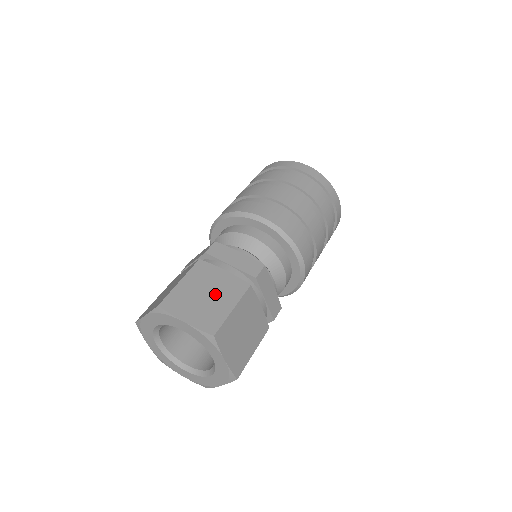
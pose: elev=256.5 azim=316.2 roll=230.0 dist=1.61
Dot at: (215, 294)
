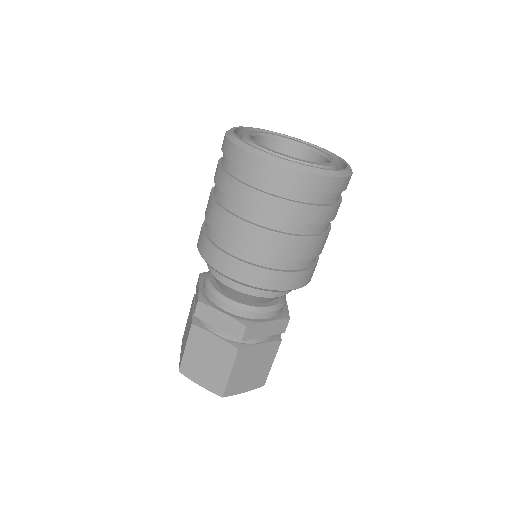
Dot at: (213, 360)
